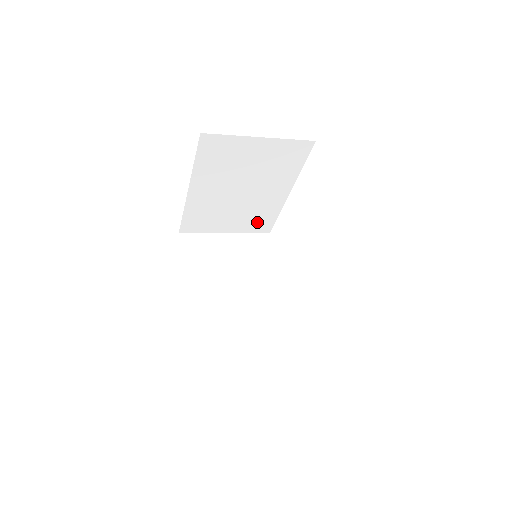
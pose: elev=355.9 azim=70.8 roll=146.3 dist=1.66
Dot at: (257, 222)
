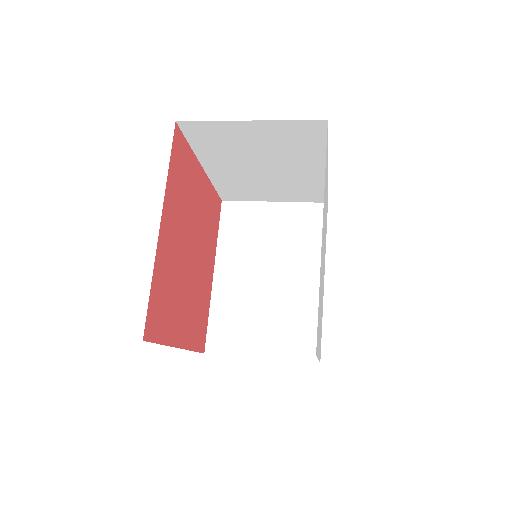
Dot at: (305, 193)
